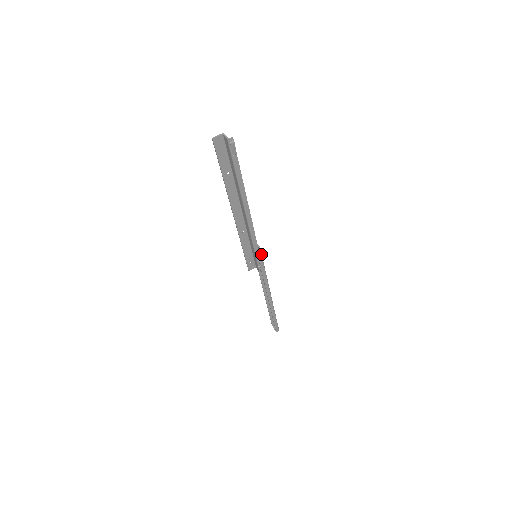
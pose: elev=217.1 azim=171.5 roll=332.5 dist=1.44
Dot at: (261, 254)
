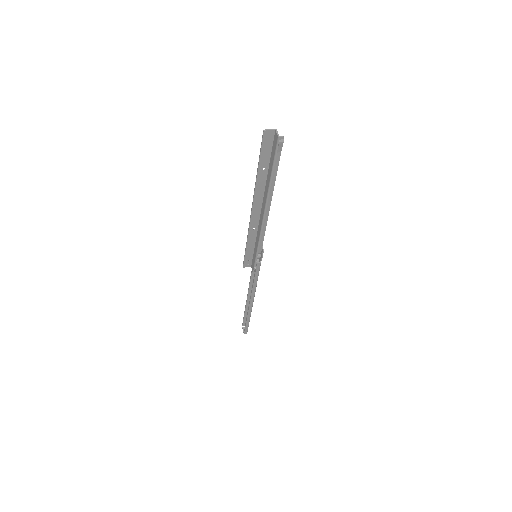
Dot at: (262, 256)
